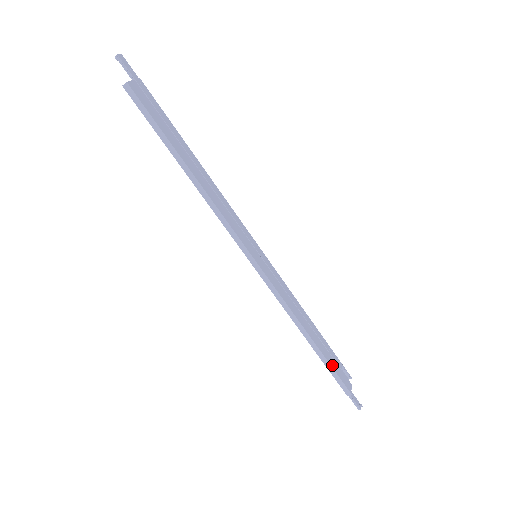
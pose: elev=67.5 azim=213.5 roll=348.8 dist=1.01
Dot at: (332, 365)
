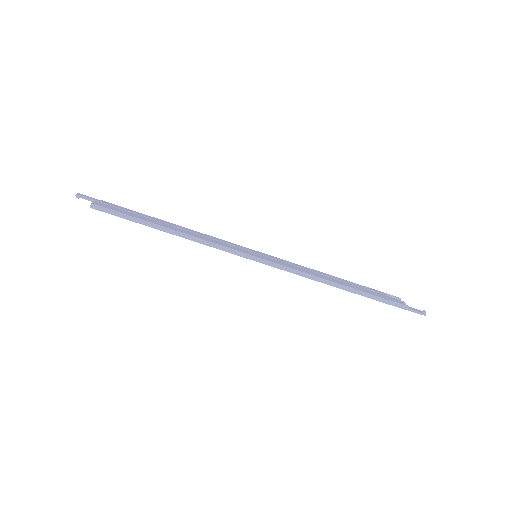
Dot at: (374, 294)
